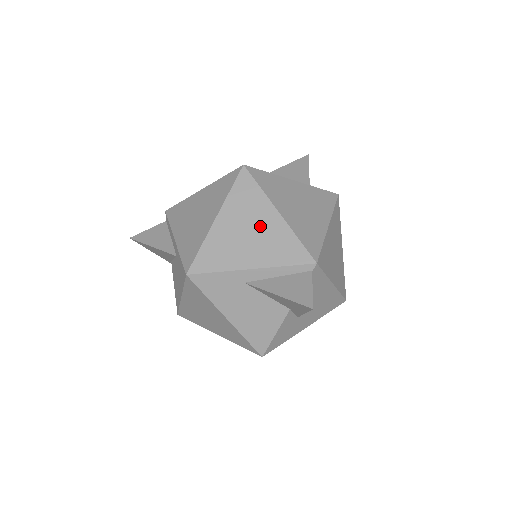
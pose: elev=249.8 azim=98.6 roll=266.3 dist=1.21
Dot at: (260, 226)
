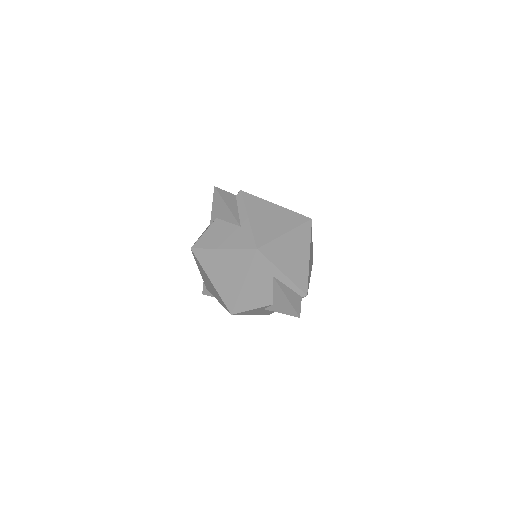
Dot at: (299, 256)
